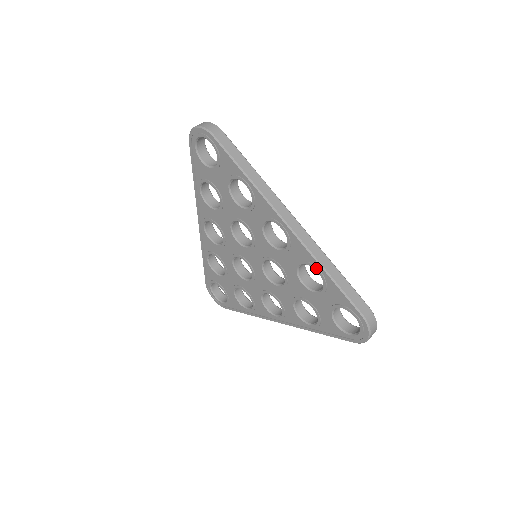
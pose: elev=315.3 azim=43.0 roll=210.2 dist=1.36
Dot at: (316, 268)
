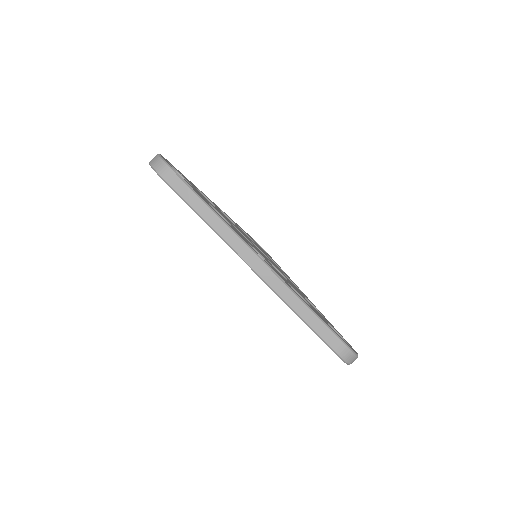
Dot at: occluded
